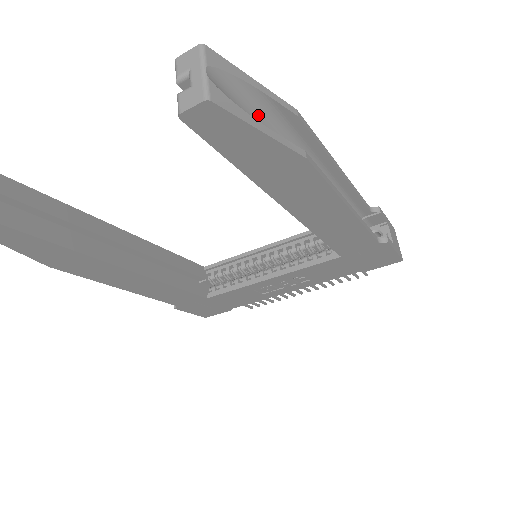
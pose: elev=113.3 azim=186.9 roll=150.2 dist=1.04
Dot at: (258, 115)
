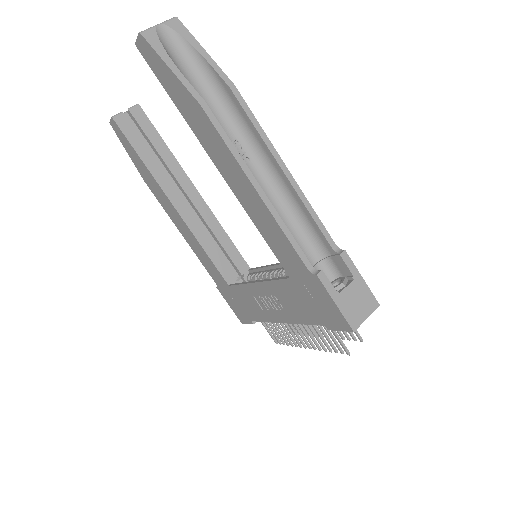
Dot at: (202, 75)
